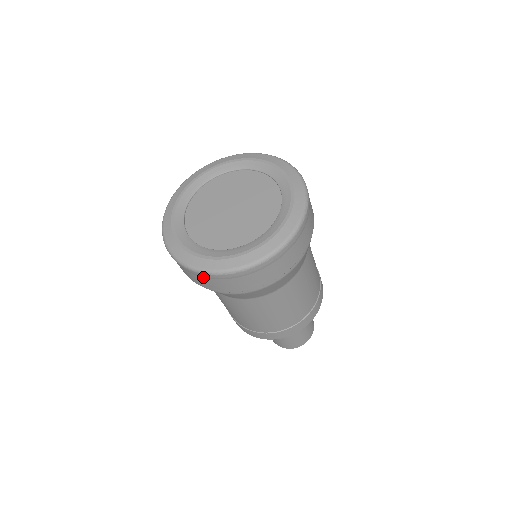
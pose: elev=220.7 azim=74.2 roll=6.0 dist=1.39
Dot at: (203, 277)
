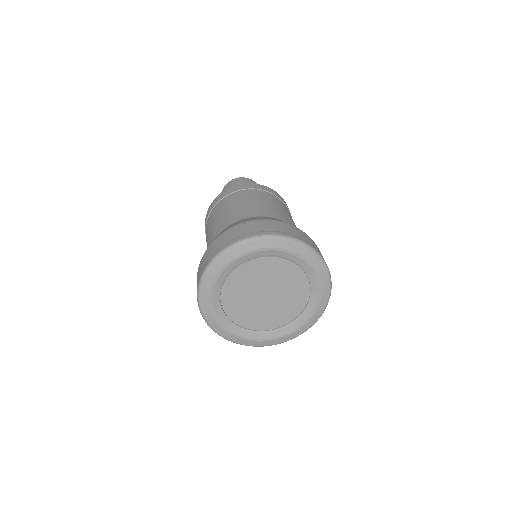
Dot at: occluded
